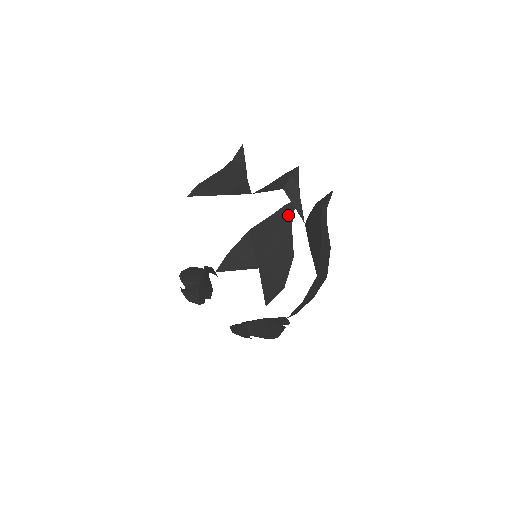
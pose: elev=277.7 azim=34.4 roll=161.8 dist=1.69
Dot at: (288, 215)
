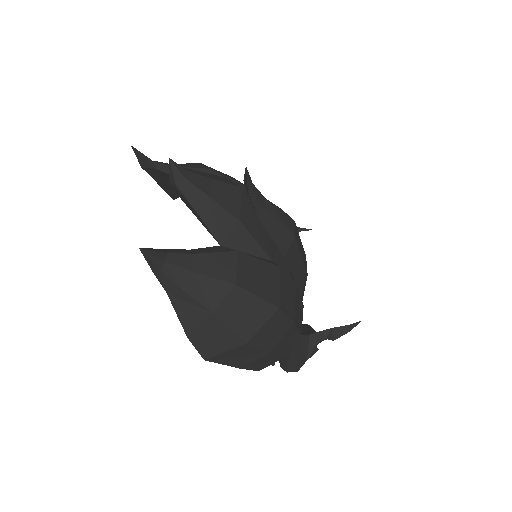
Dot at: (249, 197)
